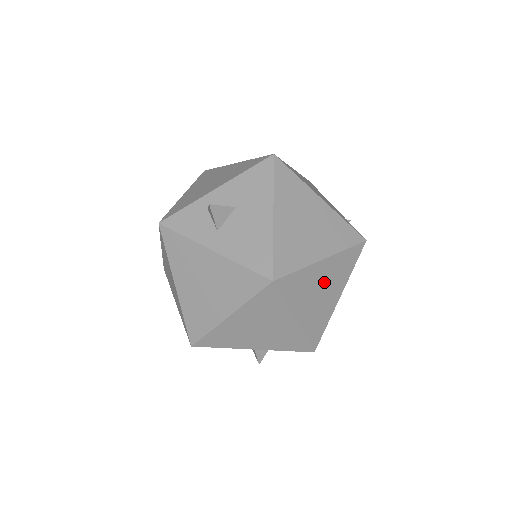
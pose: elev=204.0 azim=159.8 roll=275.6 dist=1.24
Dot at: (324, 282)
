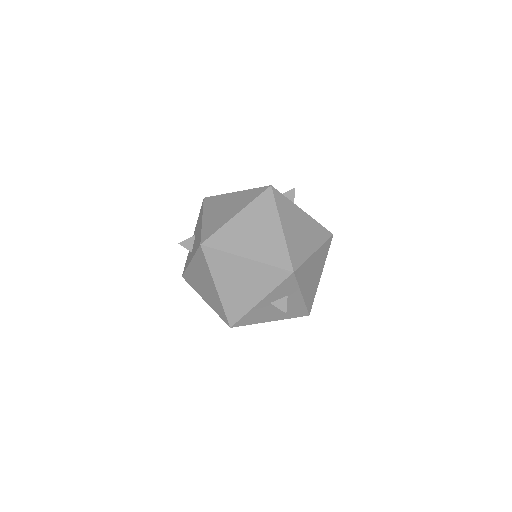
Dot at: (252, 226)
